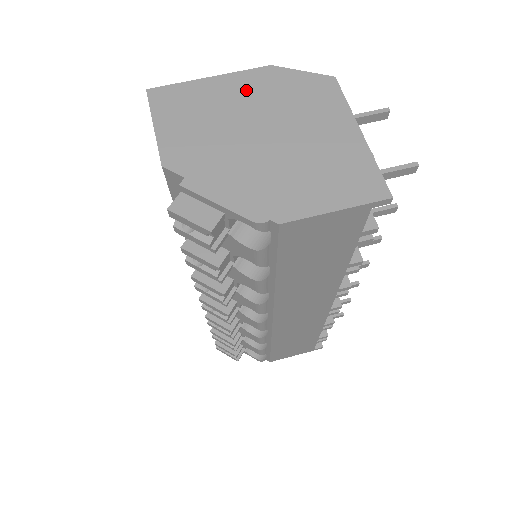
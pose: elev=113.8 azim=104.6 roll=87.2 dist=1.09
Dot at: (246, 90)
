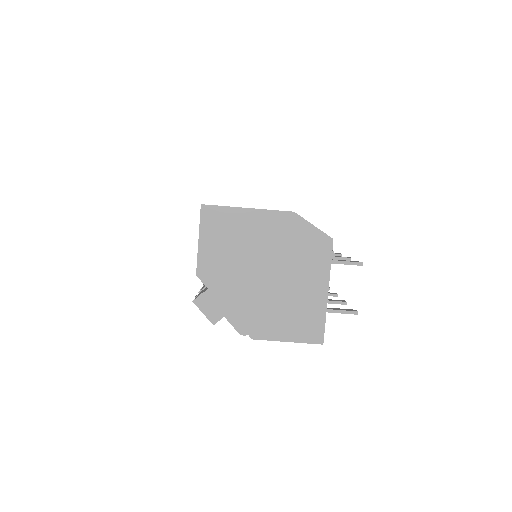
Dot at: (269, 230)
